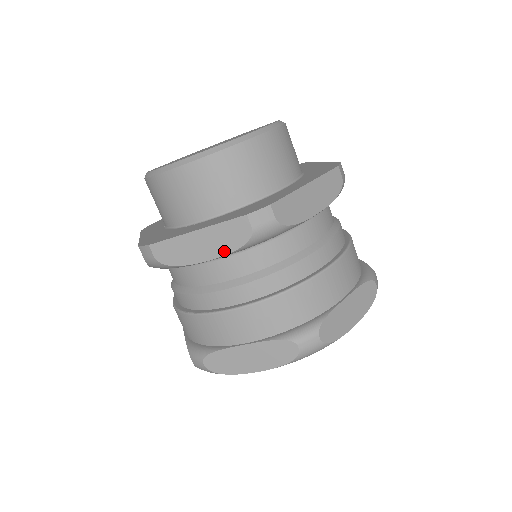
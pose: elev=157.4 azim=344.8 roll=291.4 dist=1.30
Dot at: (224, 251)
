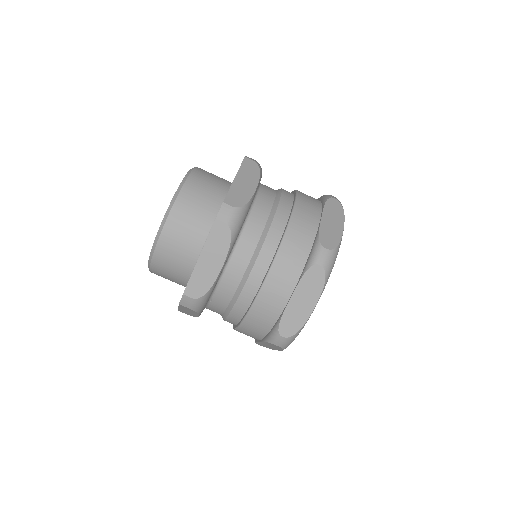
Dot at: (224, 252)
